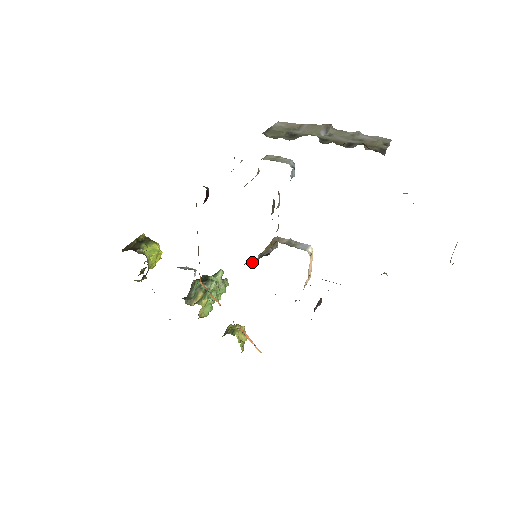
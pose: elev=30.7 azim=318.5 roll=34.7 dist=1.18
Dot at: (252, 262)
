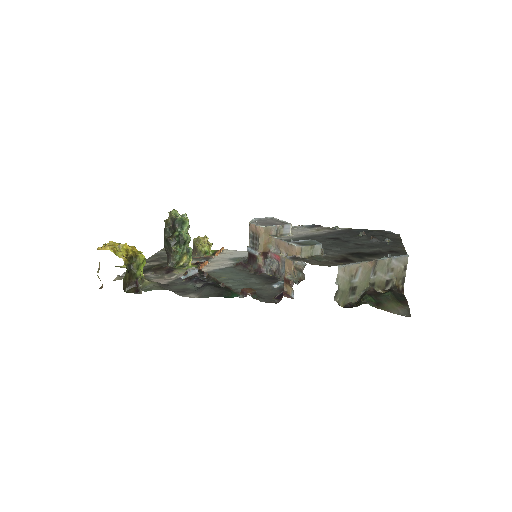
Dot at: (261, 272)
